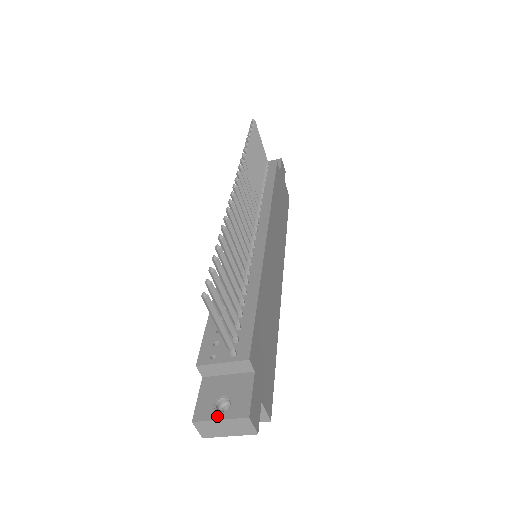
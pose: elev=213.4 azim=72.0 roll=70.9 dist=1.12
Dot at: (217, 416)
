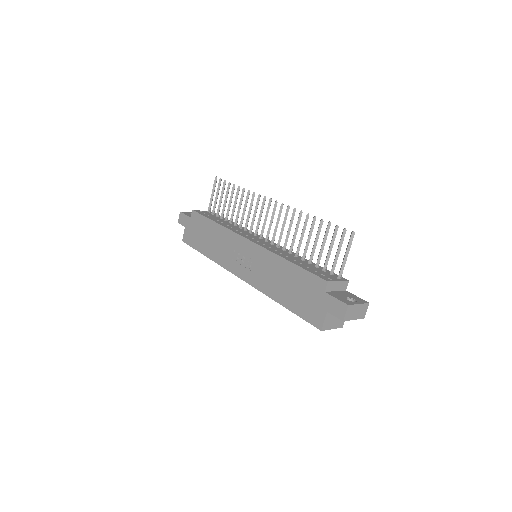
Dot at: (356, 303)
